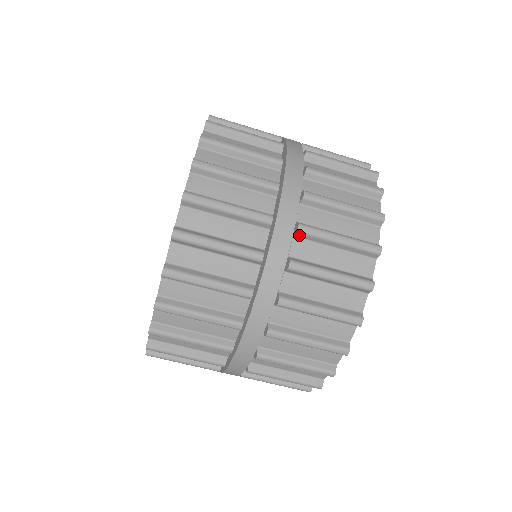
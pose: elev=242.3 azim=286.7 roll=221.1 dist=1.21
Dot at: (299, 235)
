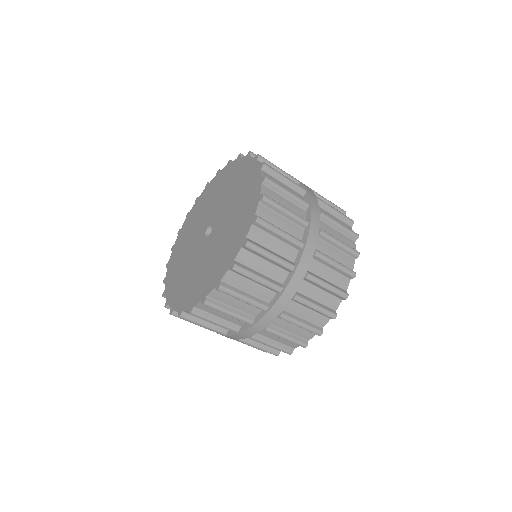
Dot at: occluded
